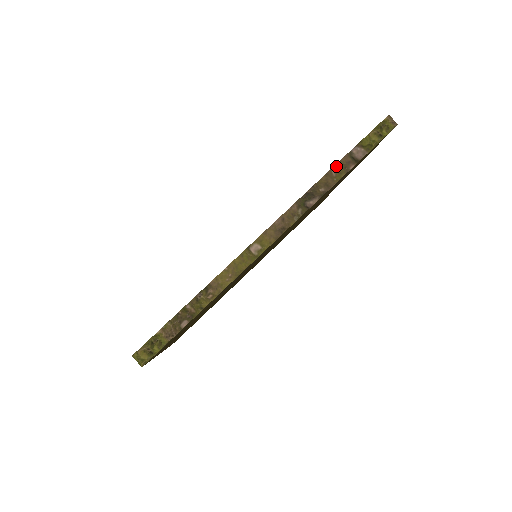
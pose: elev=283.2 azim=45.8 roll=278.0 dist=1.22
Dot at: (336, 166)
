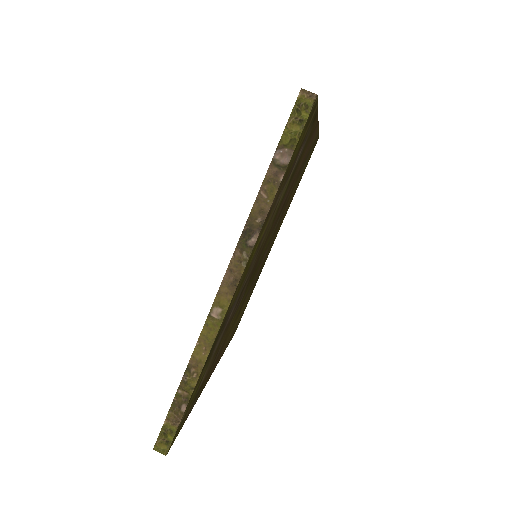
Dot at: (263, 185)
